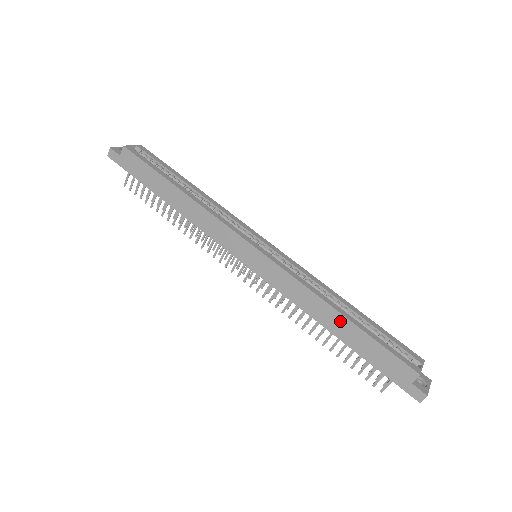
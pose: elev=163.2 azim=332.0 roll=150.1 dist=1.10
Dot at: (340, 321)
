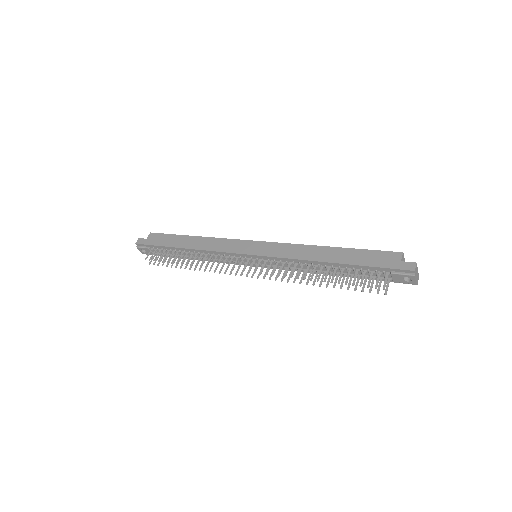
Dot at: (331, 251)
